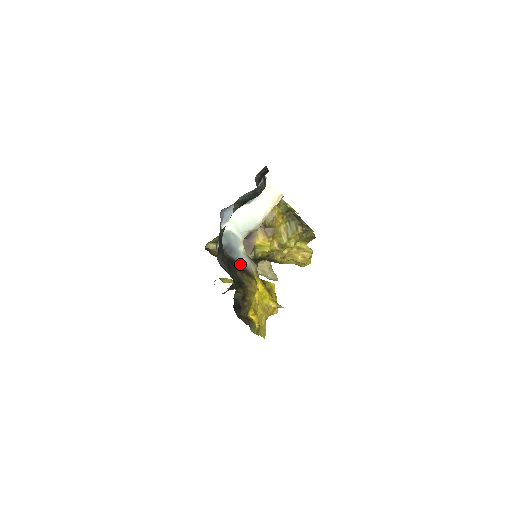
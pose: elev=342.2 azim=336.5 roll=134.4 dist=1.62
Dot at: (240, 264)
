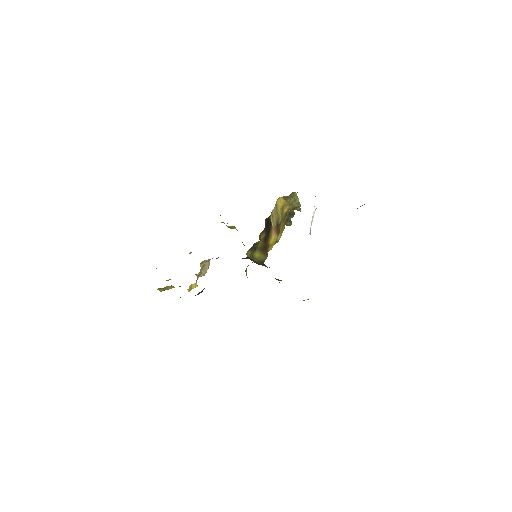
Dot at: occluded
